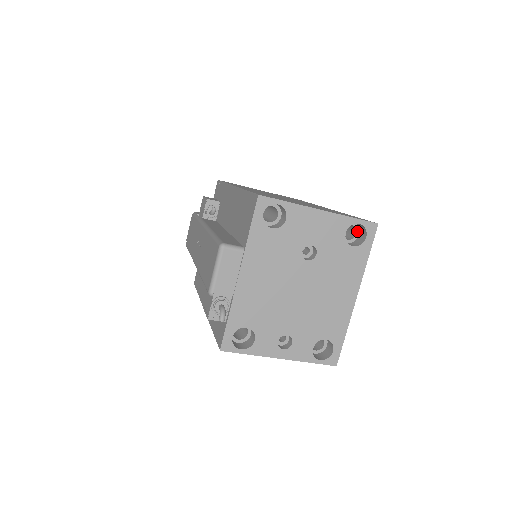
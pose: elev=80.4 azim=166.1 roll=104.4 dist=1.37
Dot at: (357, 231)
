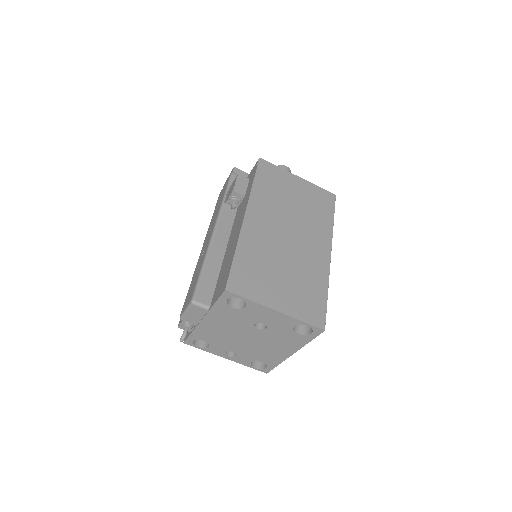
Dot at: occluded
